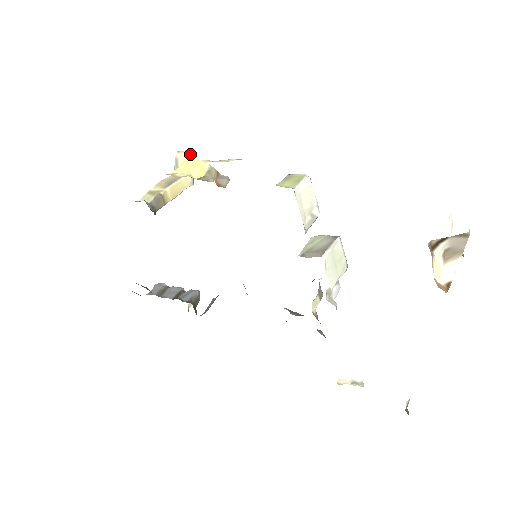
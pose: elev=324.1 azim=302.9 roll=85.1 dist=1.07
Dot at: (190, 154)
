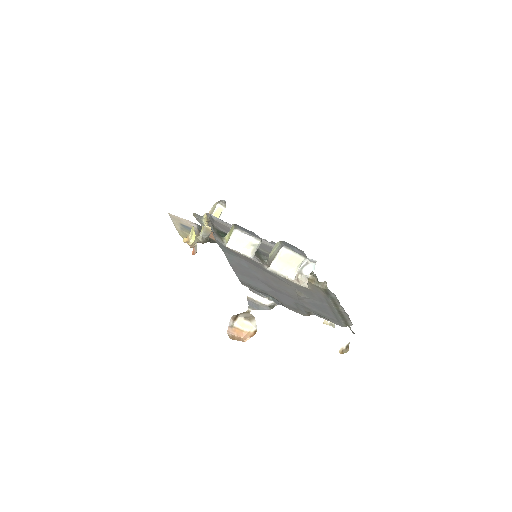
Dot at: occluded
